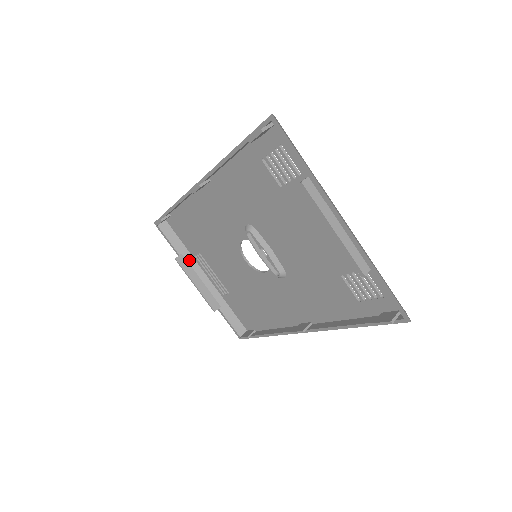
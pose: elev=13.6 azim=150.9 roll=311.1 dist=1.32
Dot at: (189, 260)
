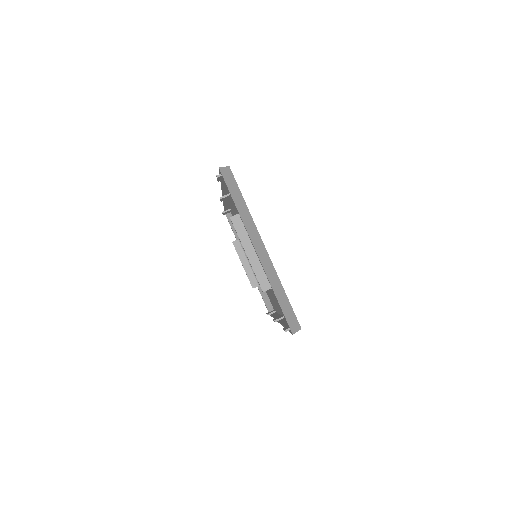
Dot at: occluded
